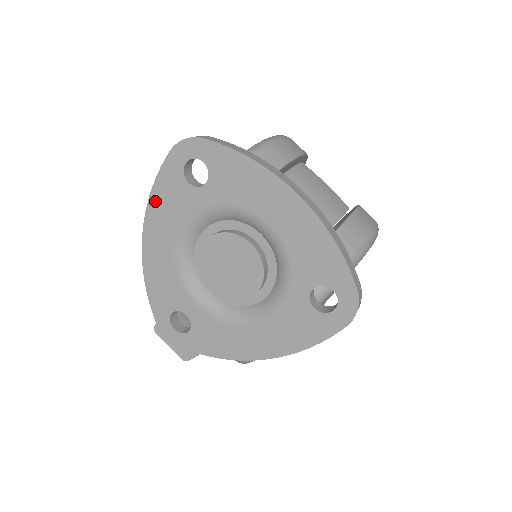
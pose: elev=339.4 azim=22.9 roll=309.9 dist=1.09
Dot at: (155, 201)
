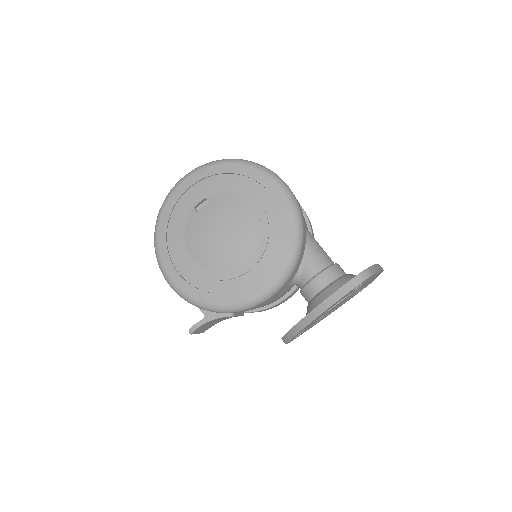
Dot at: occluded
